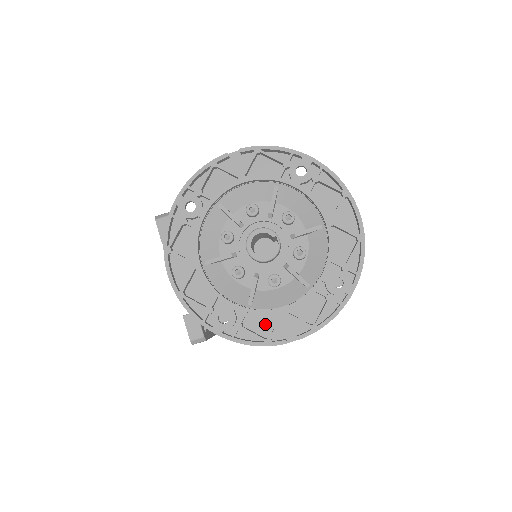
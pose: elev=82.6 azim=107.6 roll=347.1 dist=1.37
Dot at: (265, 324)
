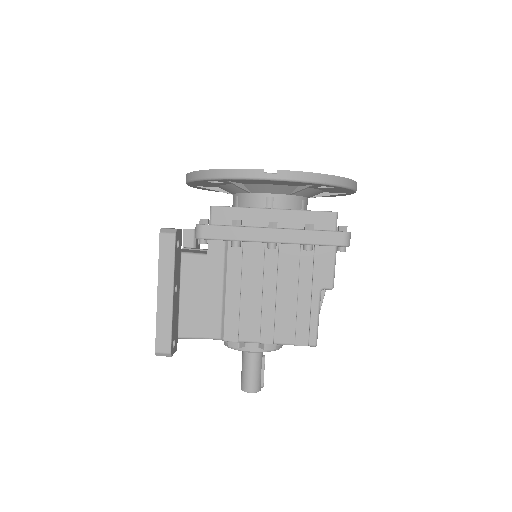
Dot at: occluded
